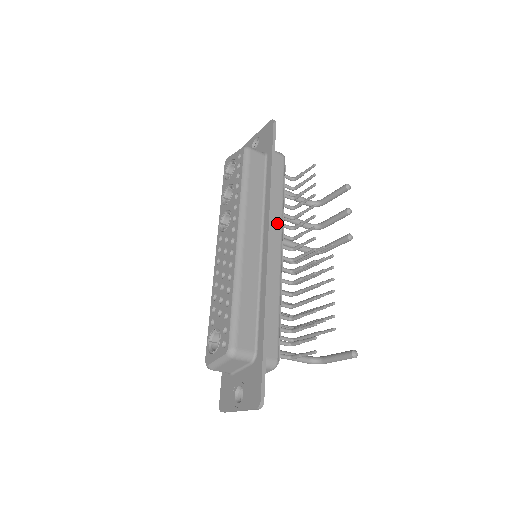
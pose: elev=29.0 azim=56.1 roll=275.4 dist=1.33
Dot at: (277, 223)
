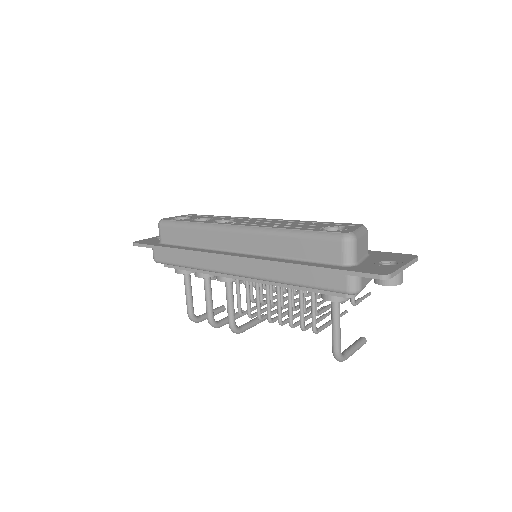
Dot at: occluded
